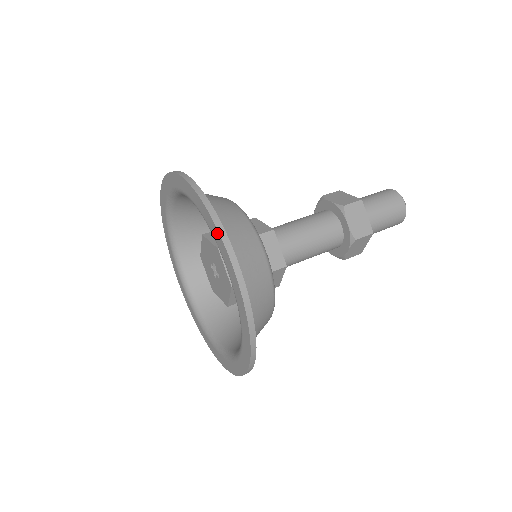
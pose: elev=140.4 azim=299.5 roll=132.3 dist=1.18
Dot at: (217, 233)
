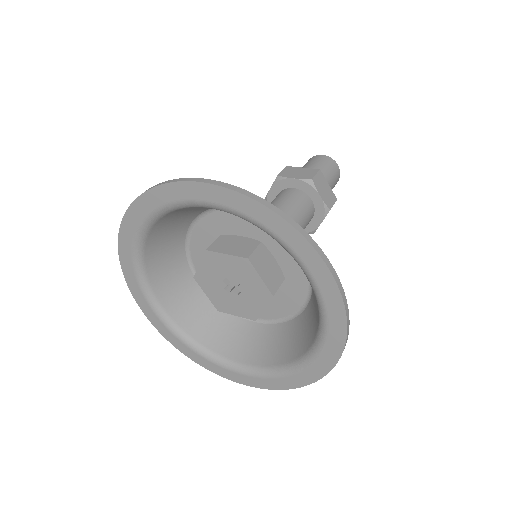
Dot at: (168, 188)
